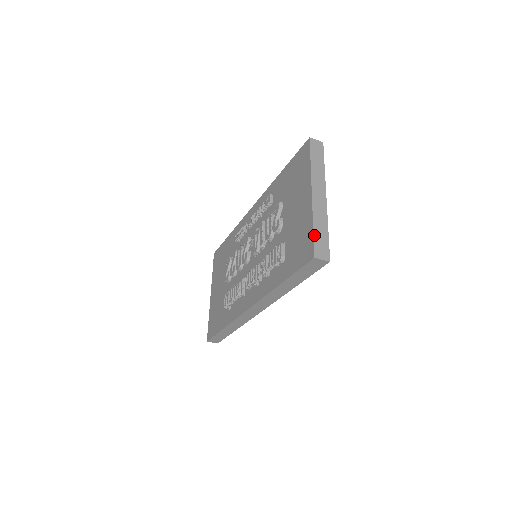
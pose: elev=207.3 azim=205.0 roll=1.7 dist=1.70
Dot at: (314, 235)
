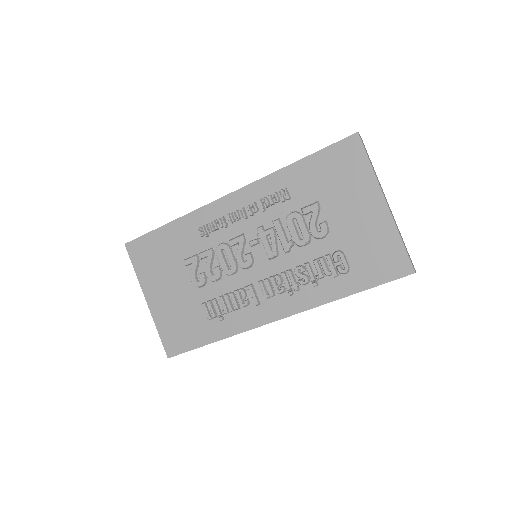
Dot at: occluded
